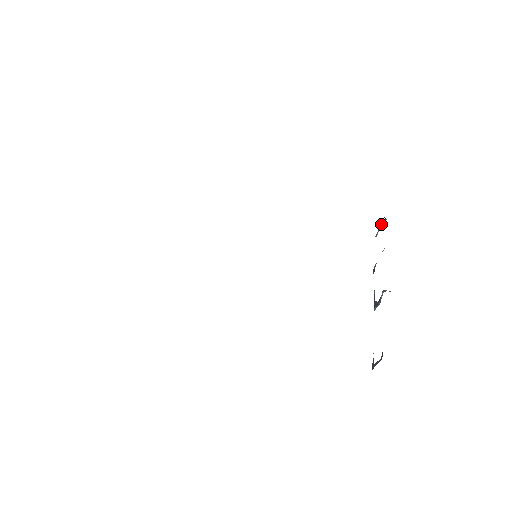
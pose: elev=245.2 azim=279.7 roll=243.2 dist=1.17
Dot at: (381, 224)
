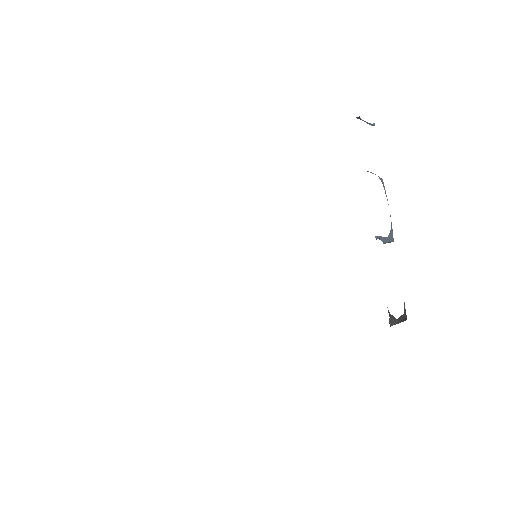
Dot at: occluded
